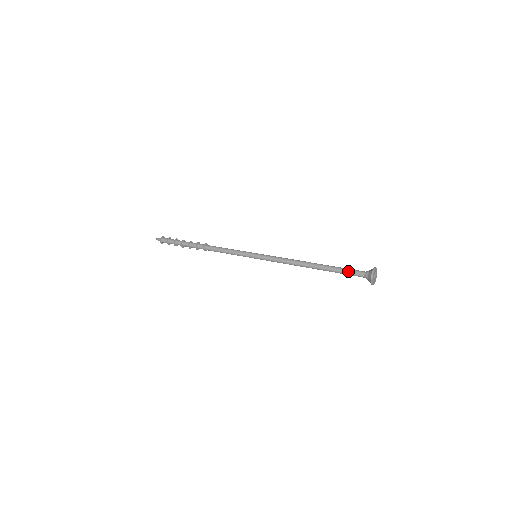
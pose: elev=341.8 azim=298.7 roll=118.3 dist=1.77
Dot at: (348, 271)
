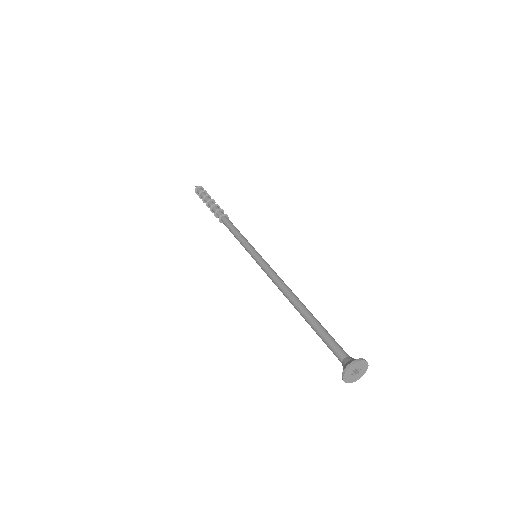
Dot at: (327, 342)
